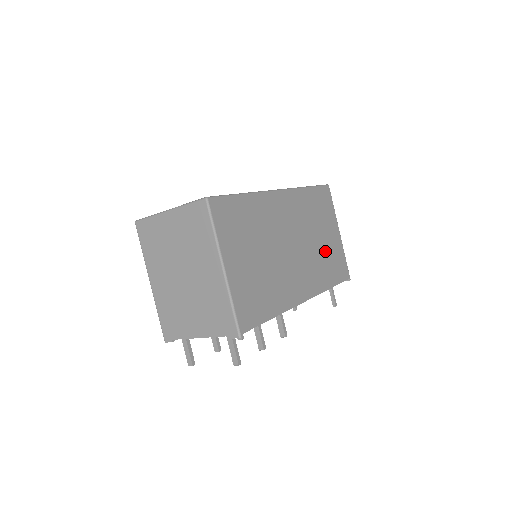
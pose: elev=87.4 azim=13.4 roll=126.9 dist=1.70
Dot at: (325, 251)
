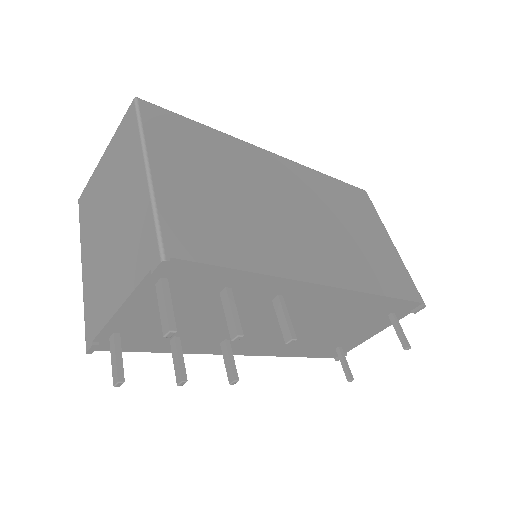
Dot at: (366, 249)
